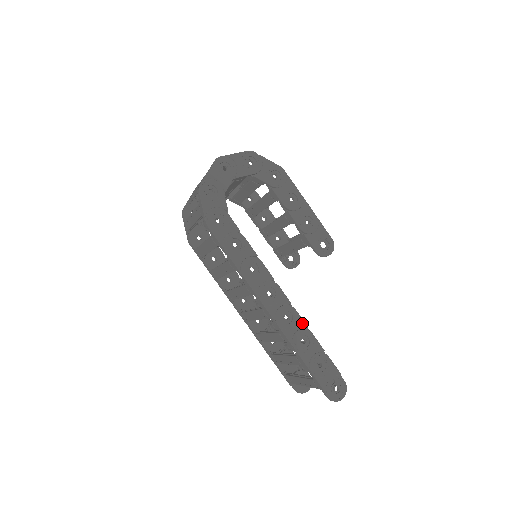
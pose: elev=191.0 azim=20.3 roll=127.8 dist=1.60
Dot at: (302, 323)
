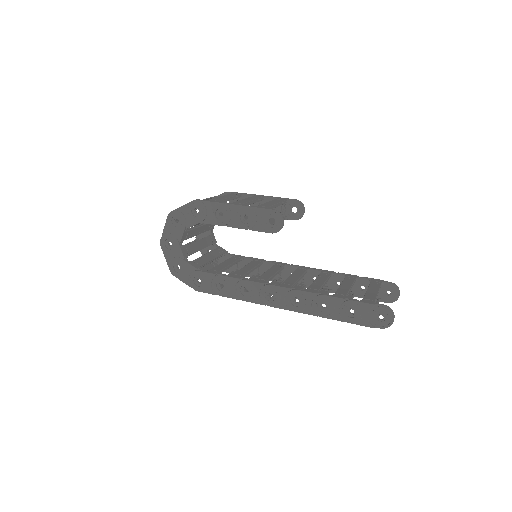
Dot at: (310, 295)
